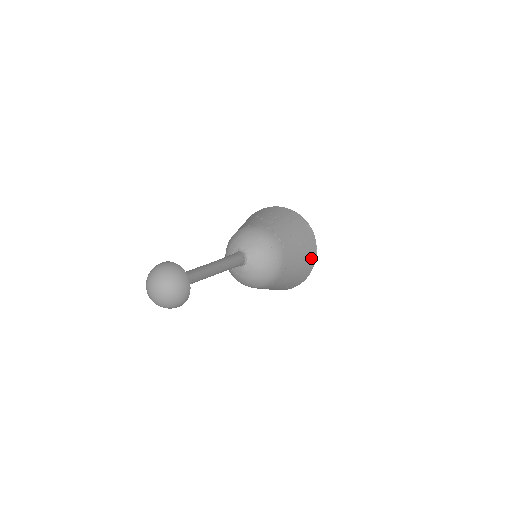
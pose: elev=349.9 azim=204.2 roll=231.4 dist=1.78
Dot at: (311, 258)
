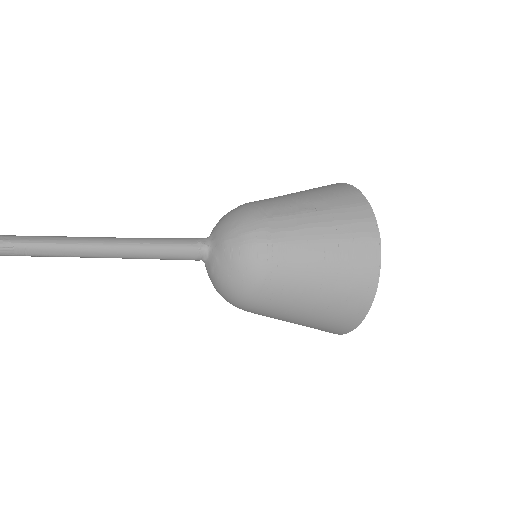
Dot at: (355, 301)
